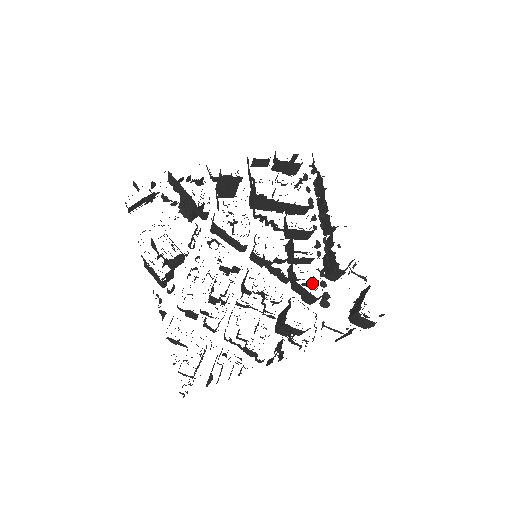
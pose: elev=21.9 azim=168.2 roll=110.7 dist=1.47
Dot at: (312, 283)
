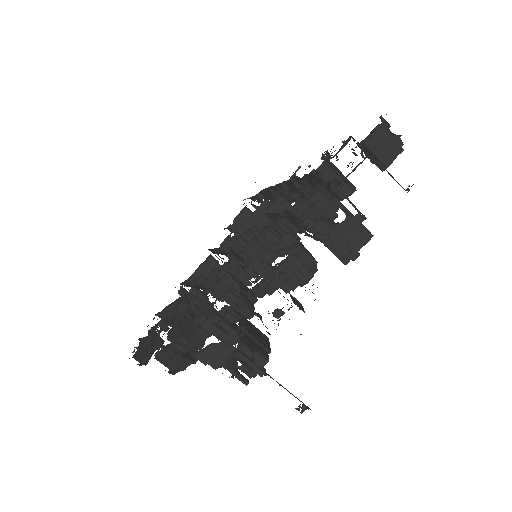
Dot at: occluded
